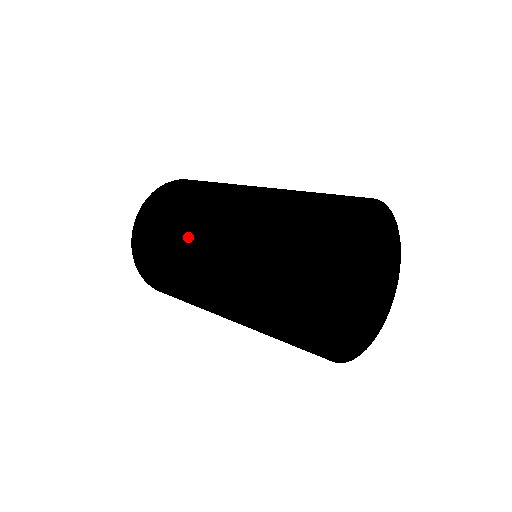
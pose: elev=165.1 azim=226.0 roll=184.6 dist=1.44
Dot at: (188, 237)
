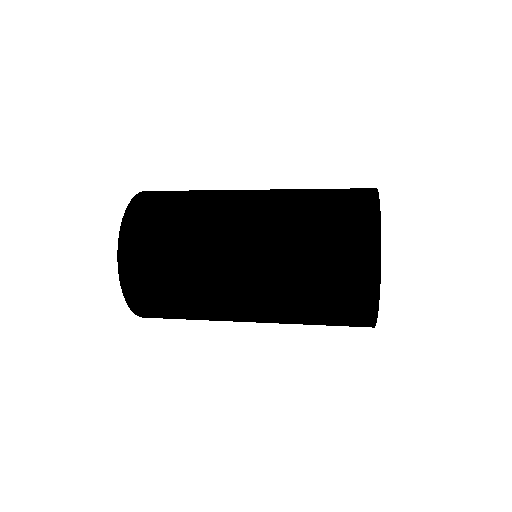
Dot at: (216, 291)
